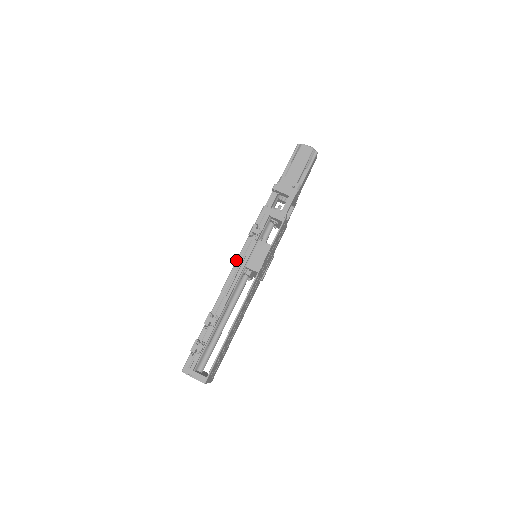
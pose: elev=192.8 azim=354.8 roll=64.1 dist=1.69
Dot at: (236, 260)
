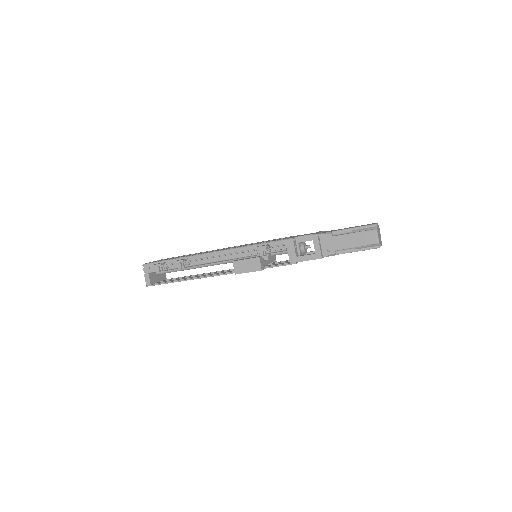
Dot at: (236, 247)
